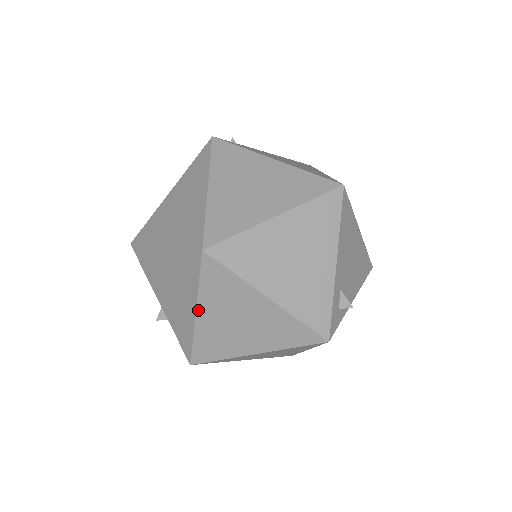
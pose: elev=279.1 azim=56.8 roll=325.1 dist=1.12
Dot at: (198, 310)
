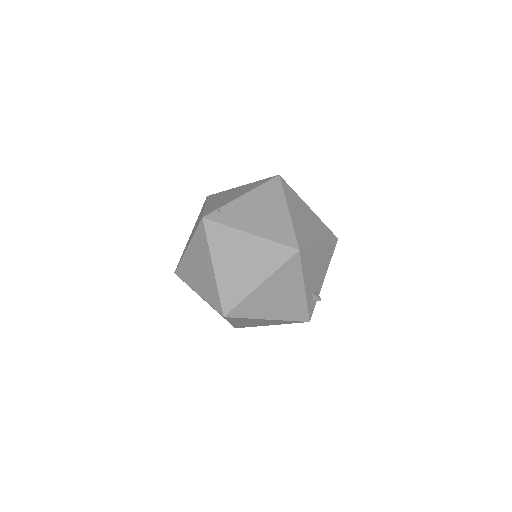
Dot at: (231, 323)
